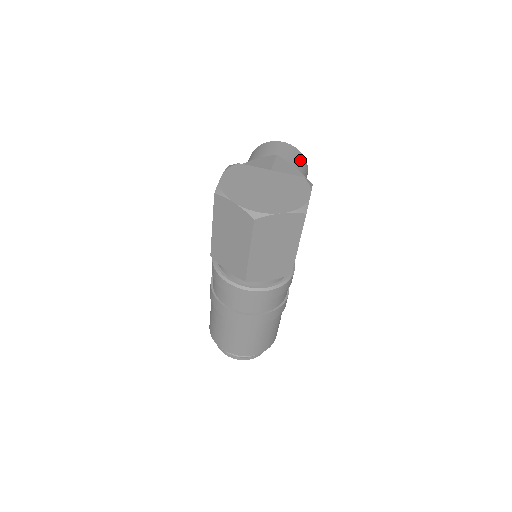
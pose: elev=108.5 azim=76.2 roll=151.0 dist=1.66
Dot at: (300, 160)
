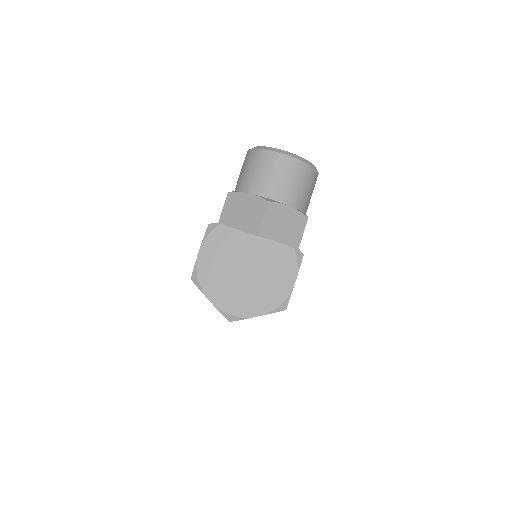
Dot at: (304, 180)
